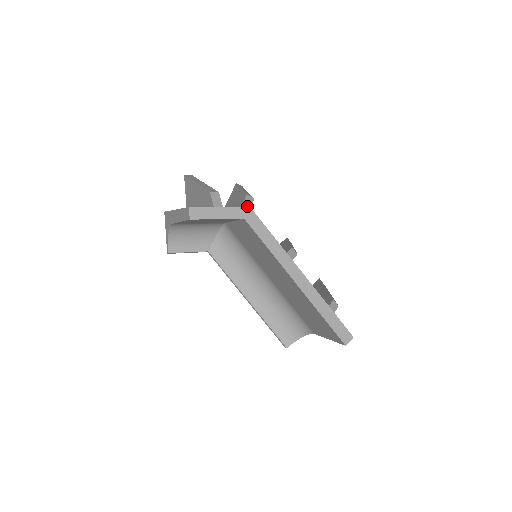
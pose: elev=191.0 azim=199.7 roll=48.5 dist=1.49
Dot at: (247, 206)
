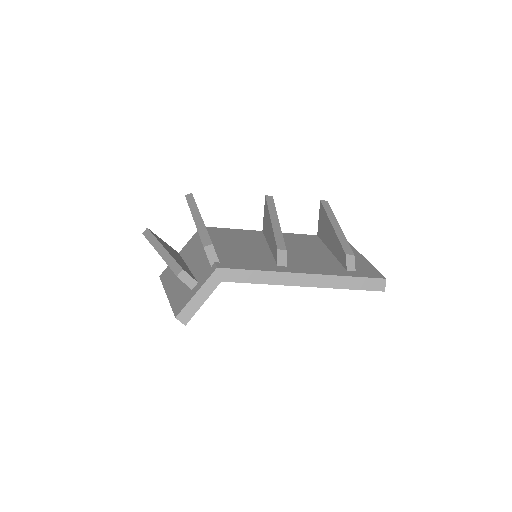
Dot at: (213, 260)
